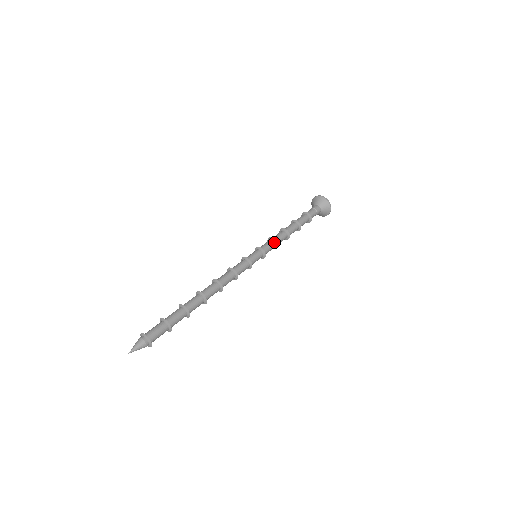
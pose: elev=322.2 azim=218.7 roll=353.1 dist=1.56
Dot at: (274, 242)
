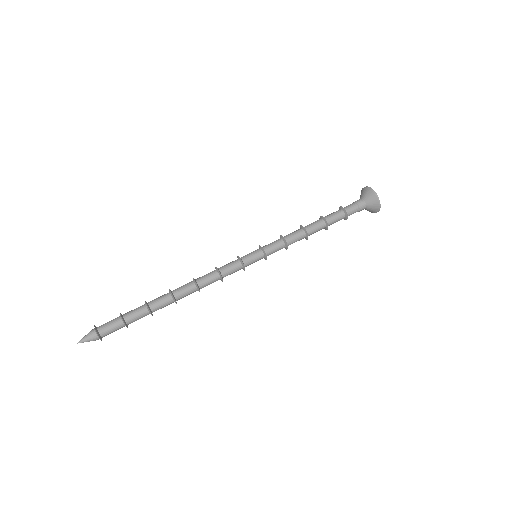
Dot at: (285, 245)
